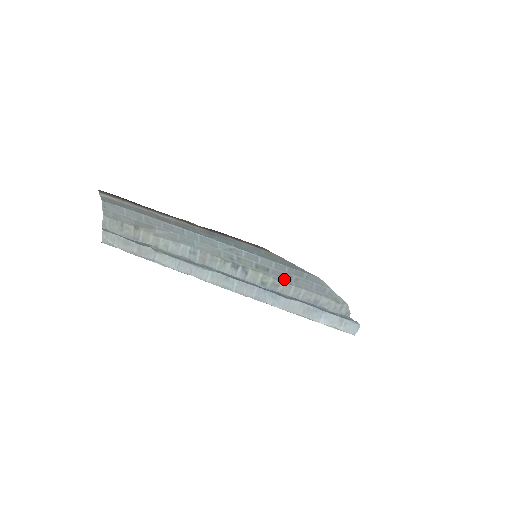
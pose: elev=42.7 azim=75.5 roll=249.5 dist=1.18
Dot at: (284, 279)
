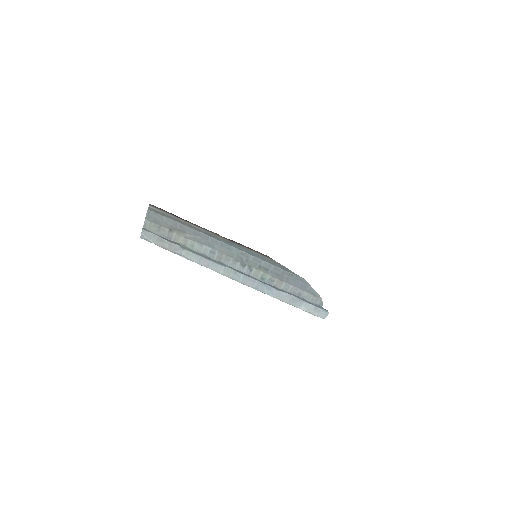
Dot at: (278, 277)
